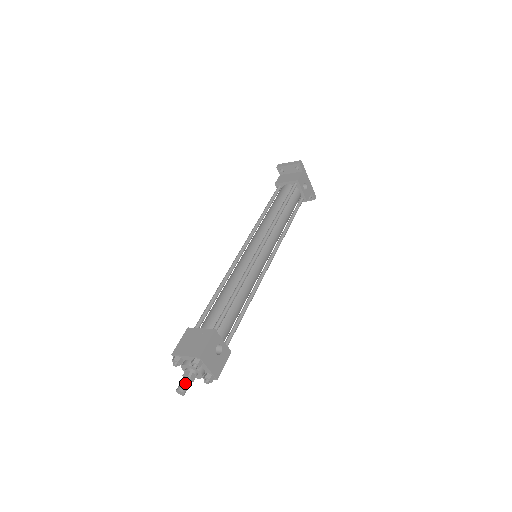
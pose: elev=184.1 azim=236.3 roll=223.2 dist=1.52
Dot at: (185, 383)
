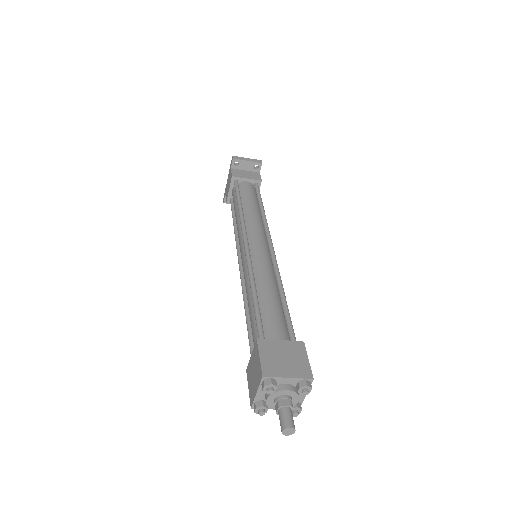
Dot at: (292, 417)
